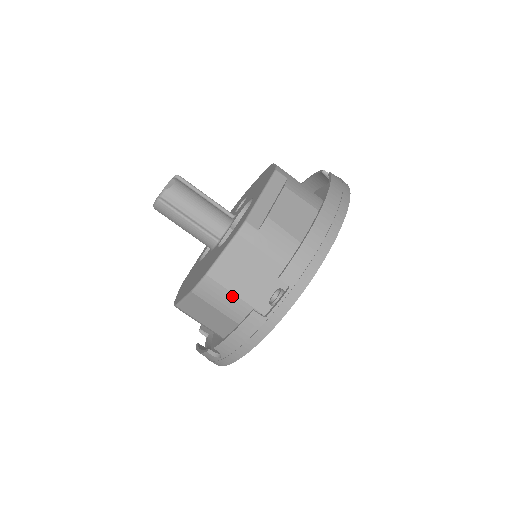
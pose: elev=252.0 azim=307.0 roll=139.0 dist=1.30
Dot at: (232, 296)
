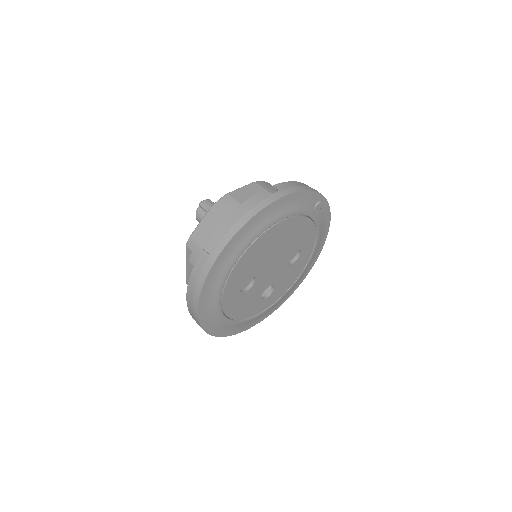
Dot at: occluded
